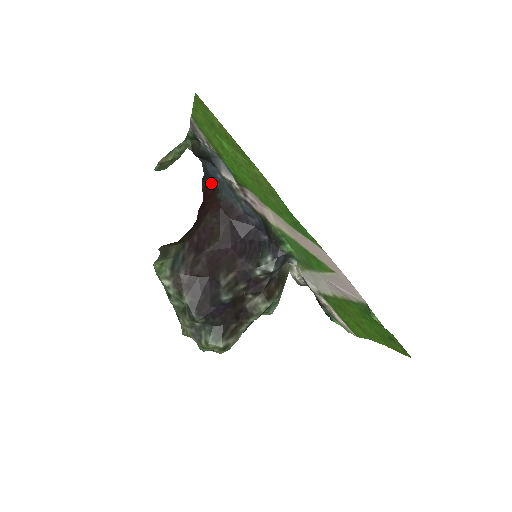
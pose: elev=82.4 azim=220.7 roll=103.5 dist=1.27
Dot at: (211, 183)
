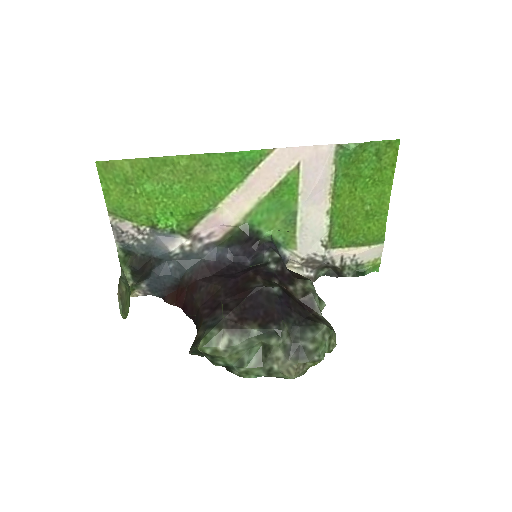
Dot at: (172, 288)
